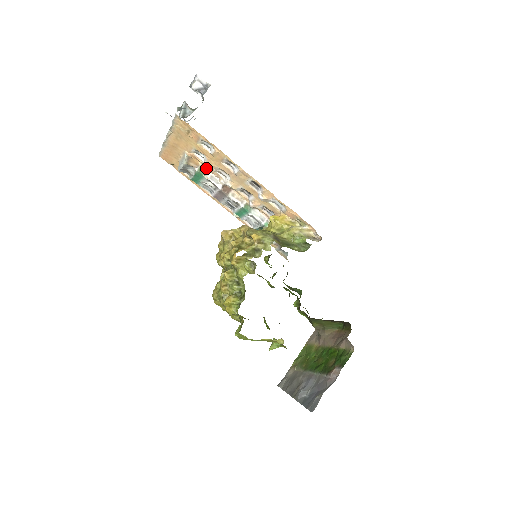
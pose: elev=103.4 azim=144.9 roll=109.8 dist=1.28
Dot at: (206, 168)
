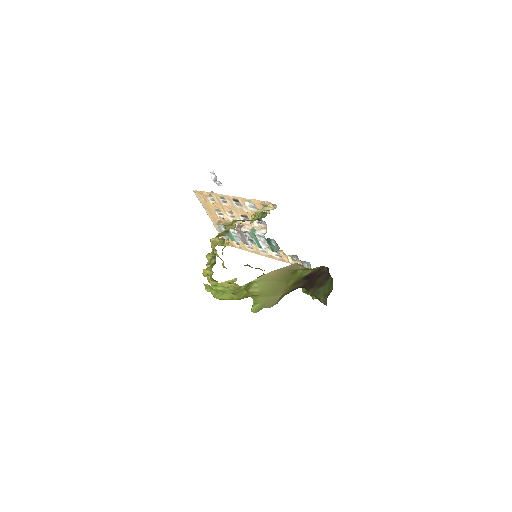
Dot at: occluded
